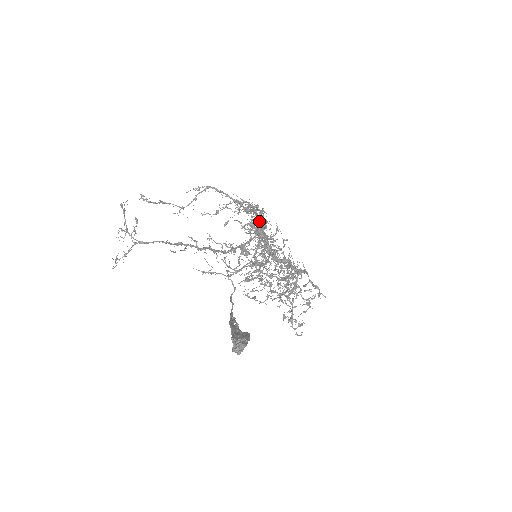
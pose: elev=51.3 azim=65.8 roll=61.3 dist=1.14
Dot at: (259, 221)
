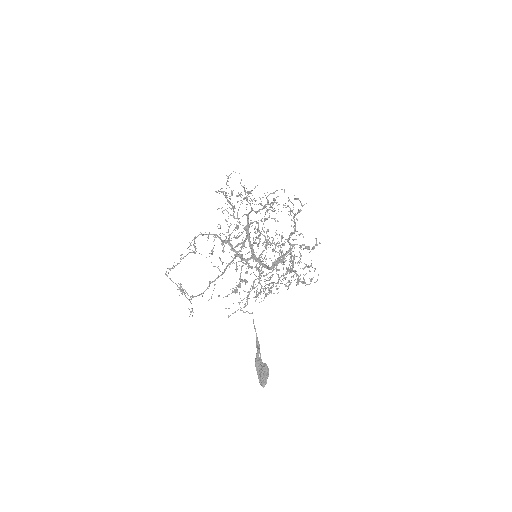
Dot at: occluded
